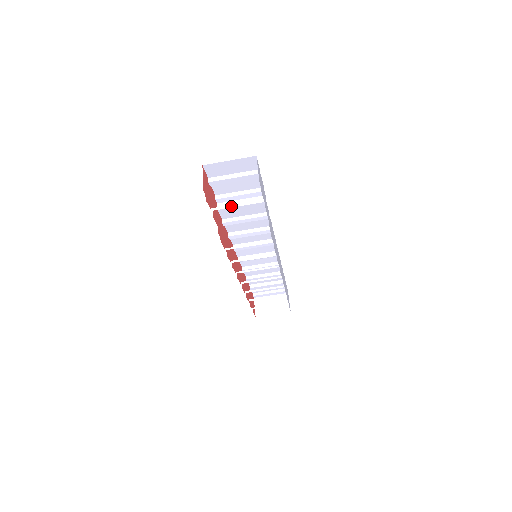
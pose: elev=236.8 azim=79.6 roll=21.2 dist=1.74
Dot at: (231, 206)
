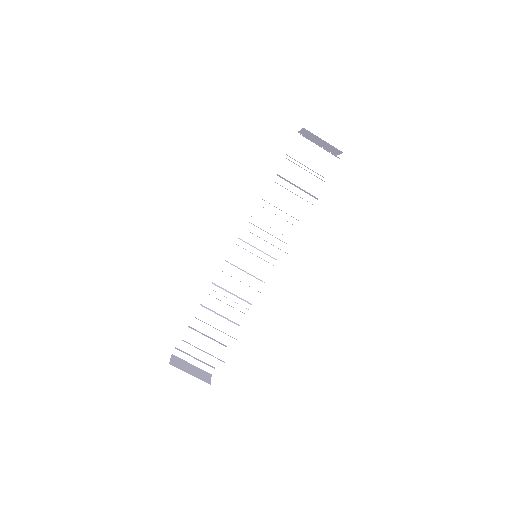
Dot at: occluded
